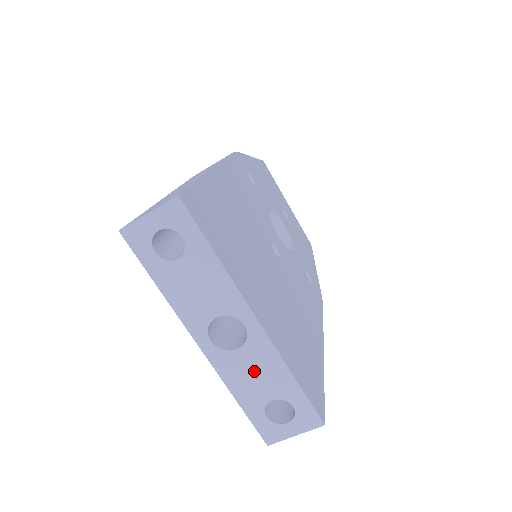
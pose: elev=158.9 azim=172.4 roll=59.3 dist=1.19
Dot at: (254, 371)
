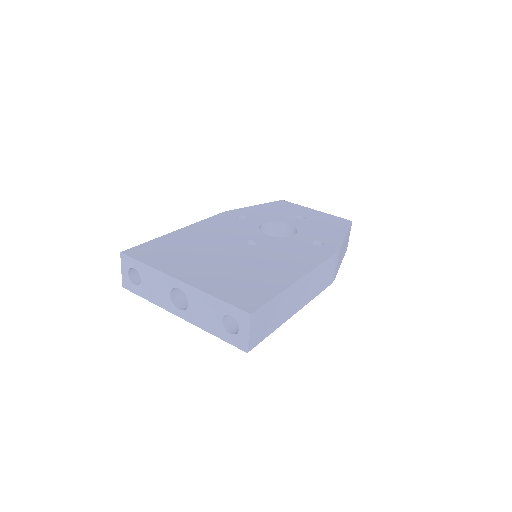
Dot at: (202, 310)
